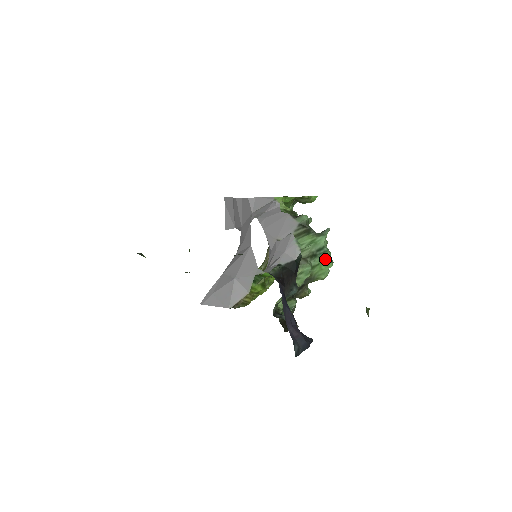
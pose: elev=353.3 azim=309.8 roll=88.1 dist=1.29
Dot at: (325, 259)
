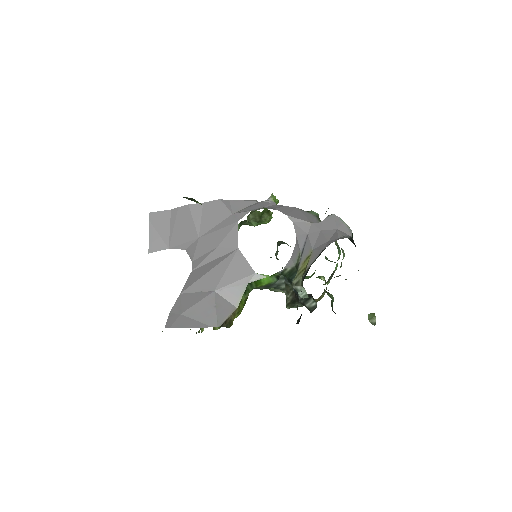
Dot at: (339, 257)
